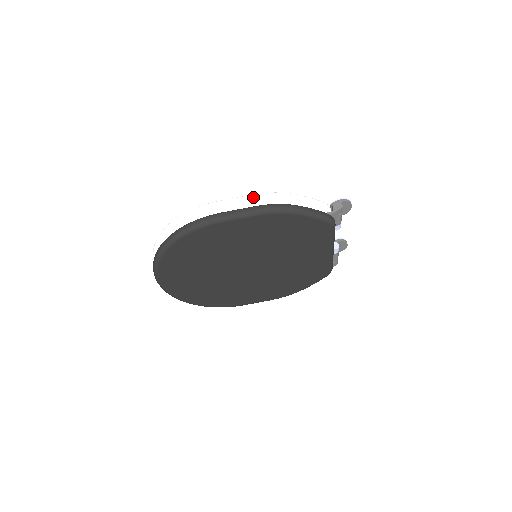
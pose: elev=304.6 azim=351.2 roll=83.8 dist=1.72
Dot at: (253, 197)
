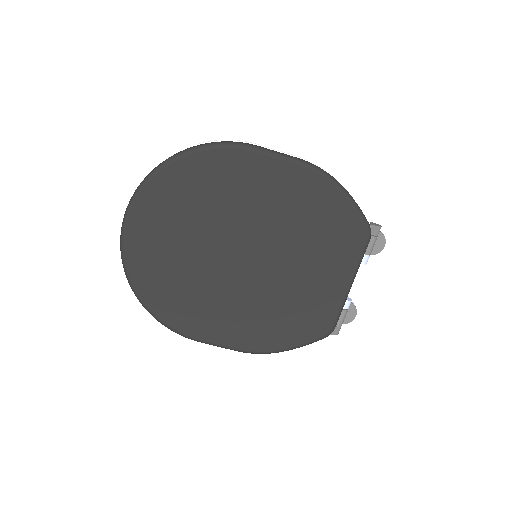
Dot at: (297, 156)
